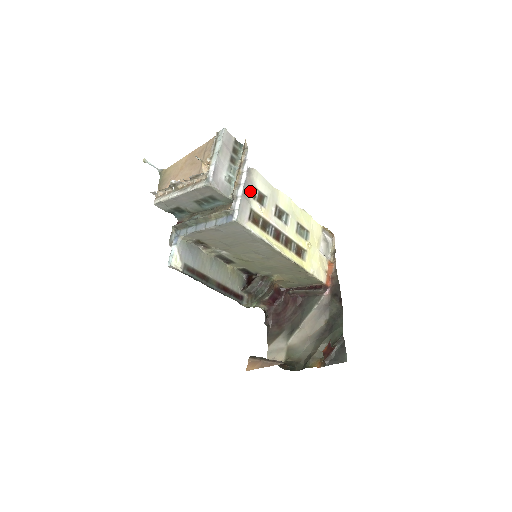
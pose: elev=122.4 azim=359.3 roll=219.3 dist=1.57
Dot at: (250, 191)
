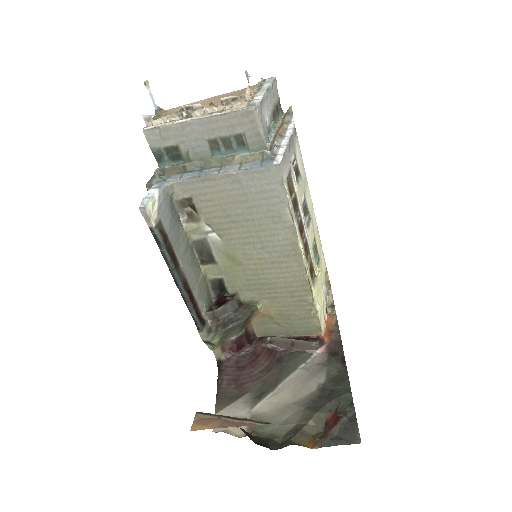
Dot at: (292, 152)
